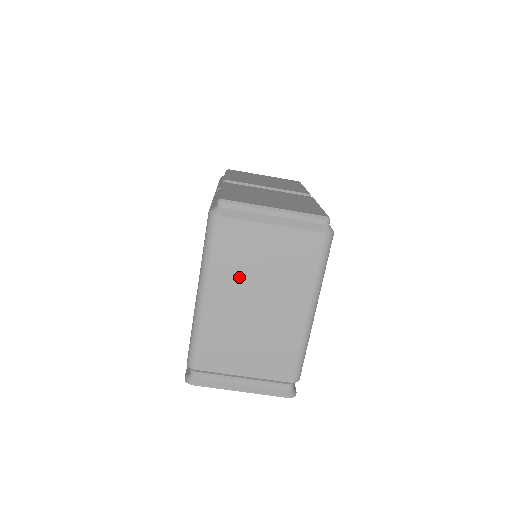
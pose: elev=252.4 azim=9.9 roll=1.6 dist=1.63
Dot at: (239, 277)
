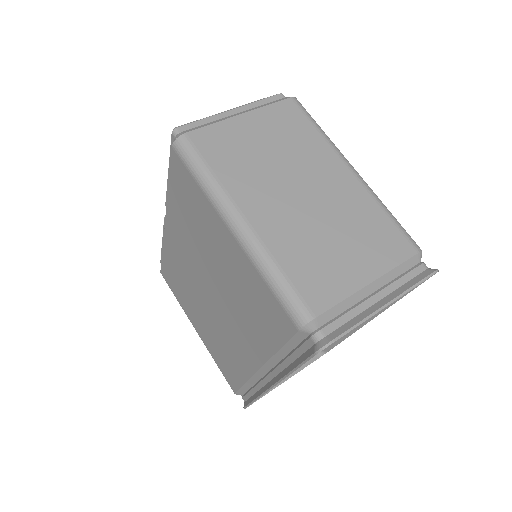
Dot at: (258, 177)
